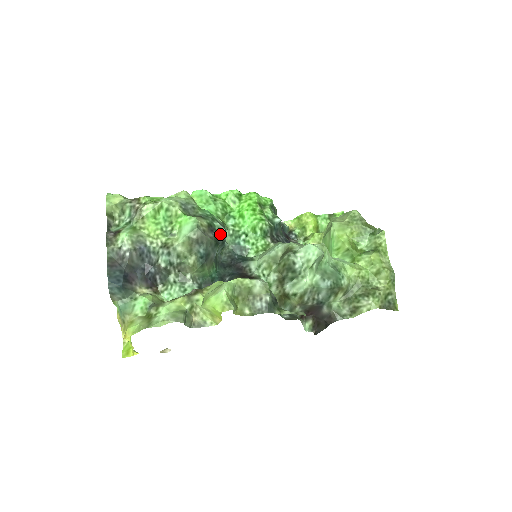
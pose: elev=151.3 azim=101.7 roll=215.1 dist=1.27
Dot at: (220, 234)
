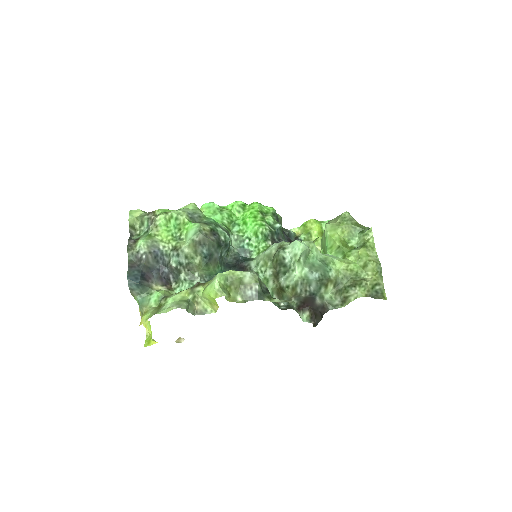
Dot at: (223, 238)
